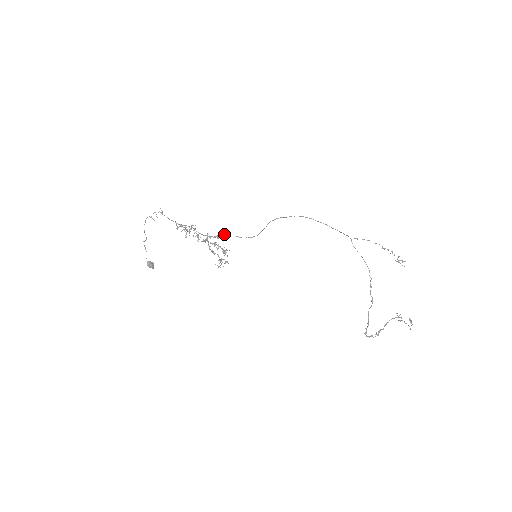
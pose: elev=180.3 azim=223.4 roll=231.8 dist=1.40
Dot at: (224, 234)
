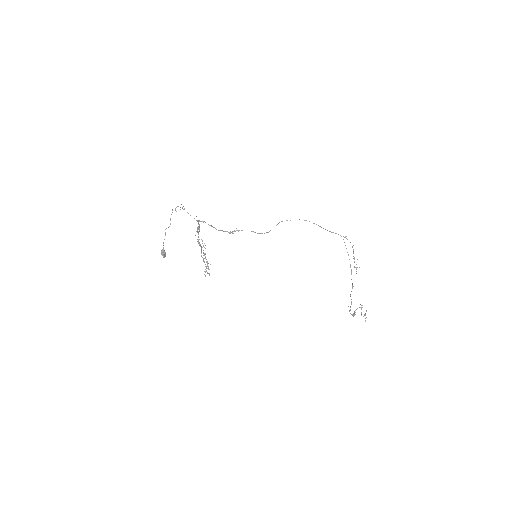
Dot at: (239, 230)
